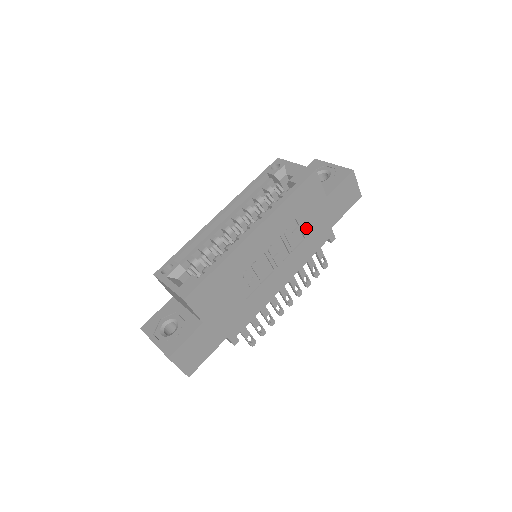
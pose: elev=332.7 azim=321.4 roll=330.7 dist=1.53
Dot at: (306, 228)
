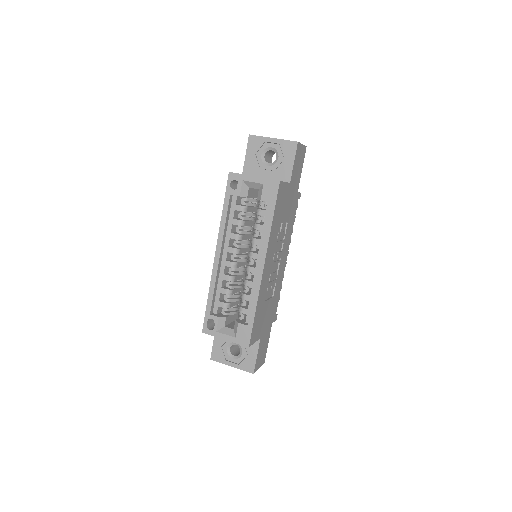
Dot at: (286, 217)
